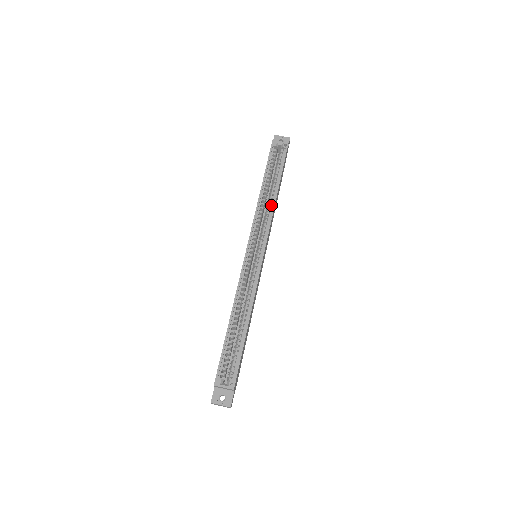
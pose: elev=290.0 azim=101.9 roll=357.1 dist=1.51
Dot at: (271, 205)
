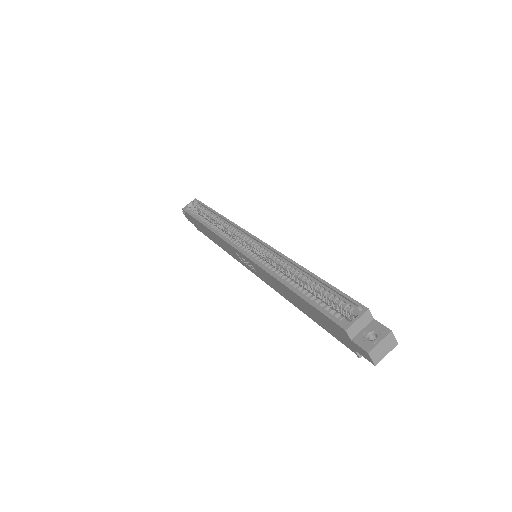
Dot at: (225, 223)
